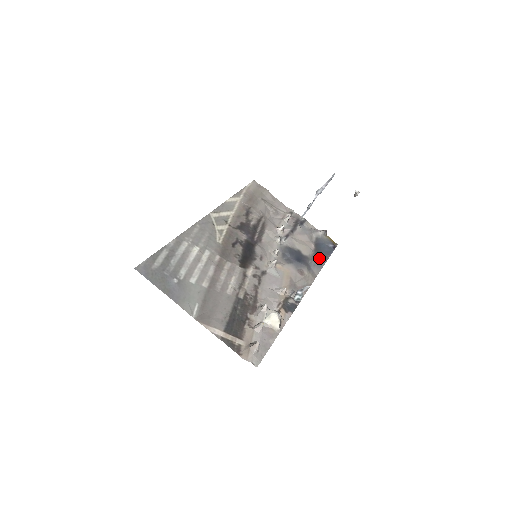
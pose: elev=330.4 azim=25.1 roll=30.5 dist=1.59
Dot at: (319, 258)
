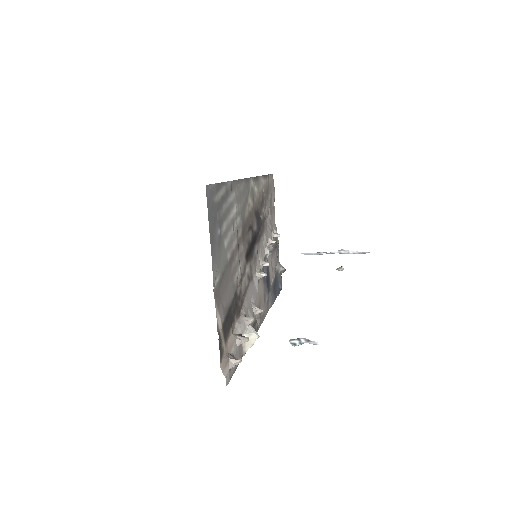
Dot at: (274, 293)
